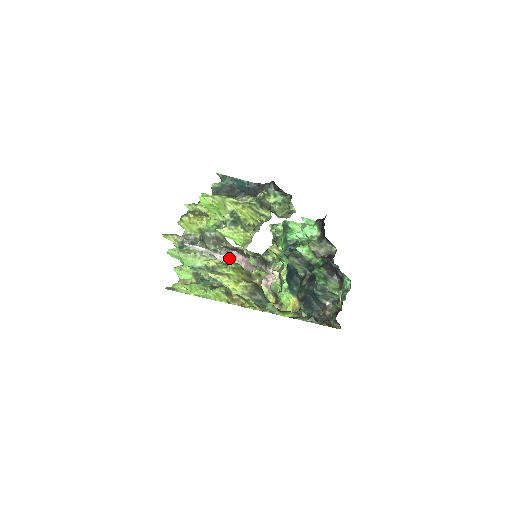
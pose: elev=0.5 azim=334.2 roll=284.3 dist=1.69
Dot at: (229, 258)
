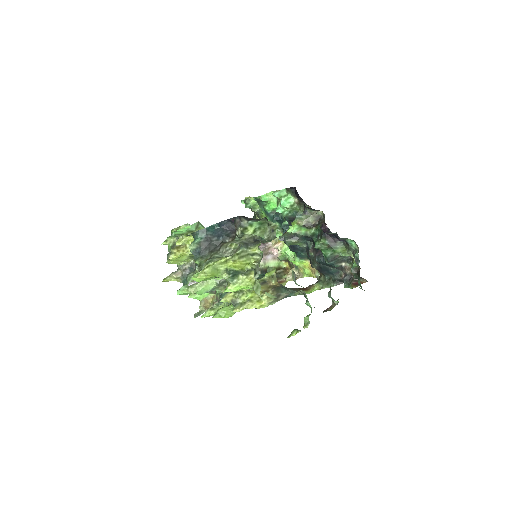
Dot at: occluded
